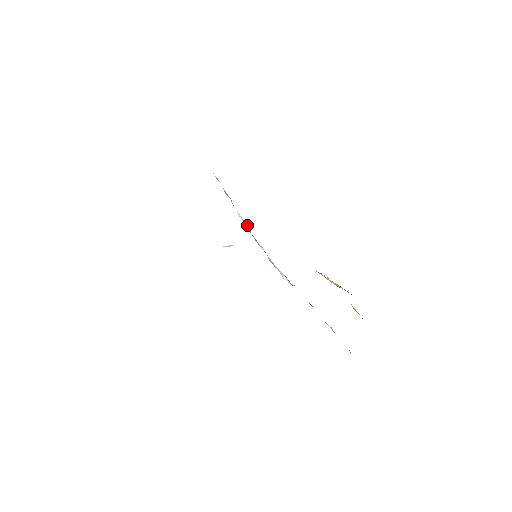
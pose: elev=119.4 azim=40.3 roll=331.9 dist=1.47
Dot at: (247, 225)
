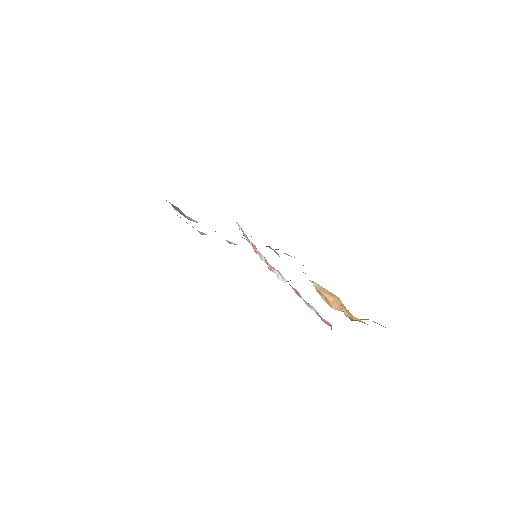
Dot at: (255, 246)
